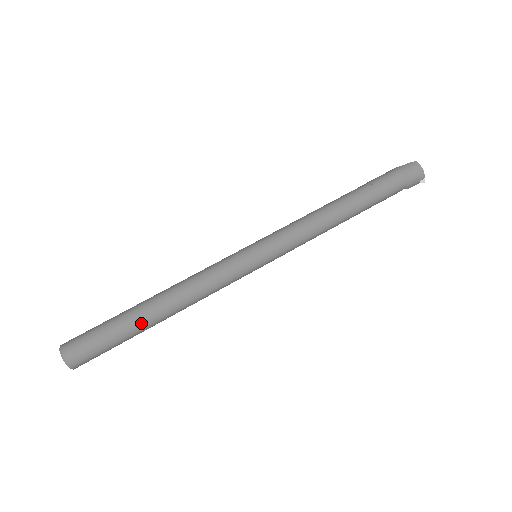
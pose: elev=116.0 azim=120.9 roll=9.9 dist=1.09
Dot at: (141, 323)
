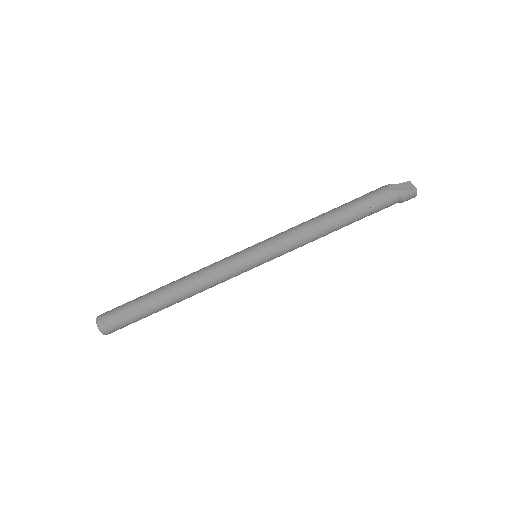
Dot at: occluded
